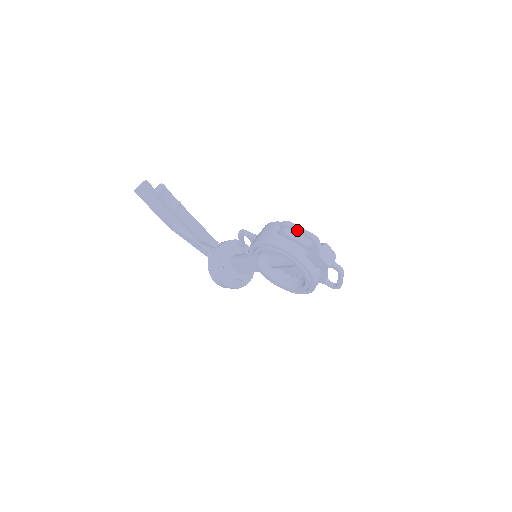
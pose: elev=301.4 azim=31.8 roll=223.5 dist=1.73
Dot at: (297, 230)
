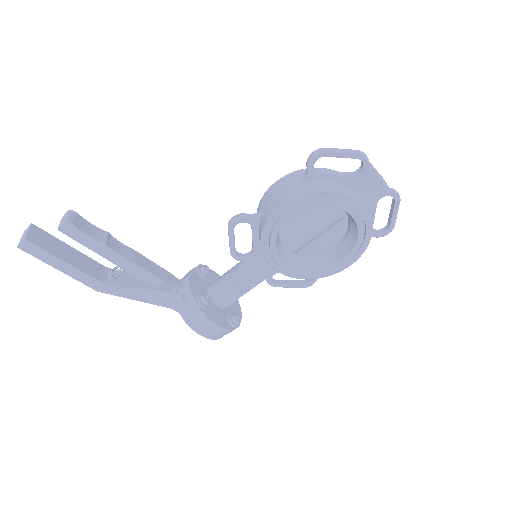
Dot at: (338, 152)
